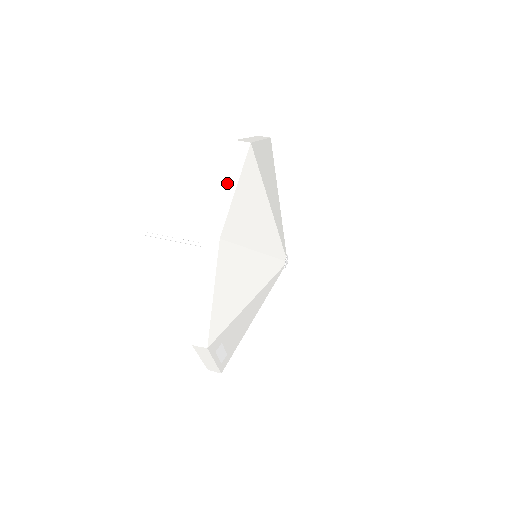
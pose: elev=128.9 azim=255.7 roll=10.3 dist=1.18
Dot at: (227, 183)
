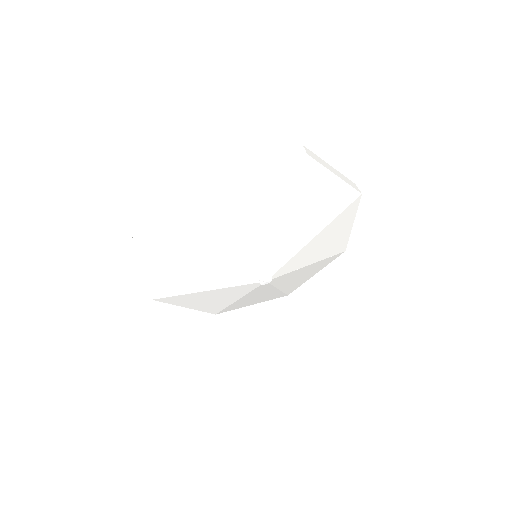
Dot at: (335, 171)
